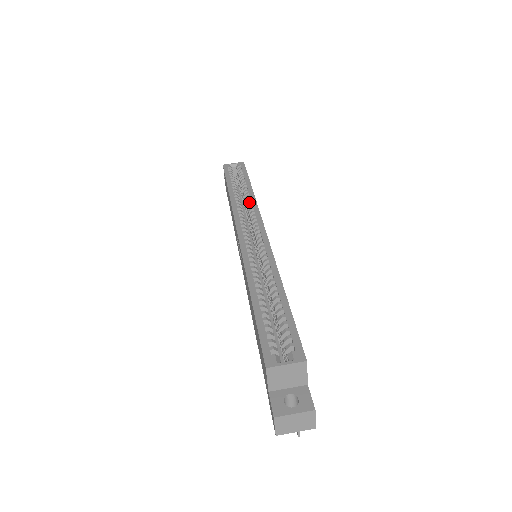
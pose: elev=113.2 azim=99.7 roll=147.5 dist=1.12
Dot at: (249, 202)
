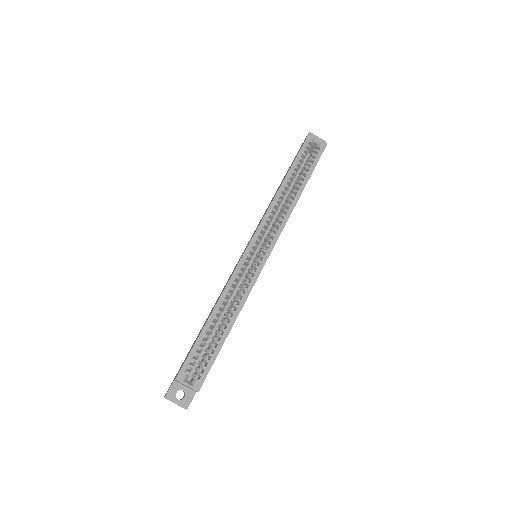
Dot at: (286, 210)
